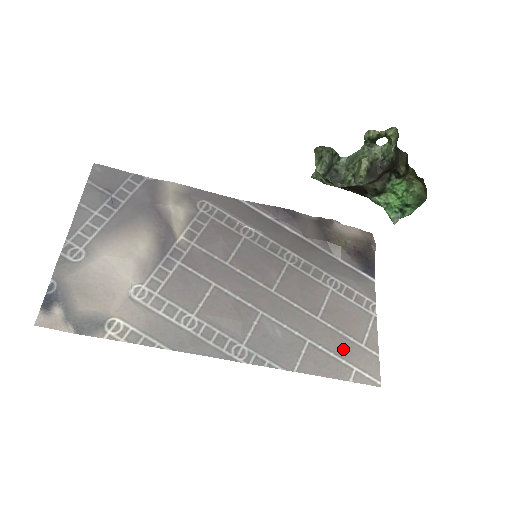
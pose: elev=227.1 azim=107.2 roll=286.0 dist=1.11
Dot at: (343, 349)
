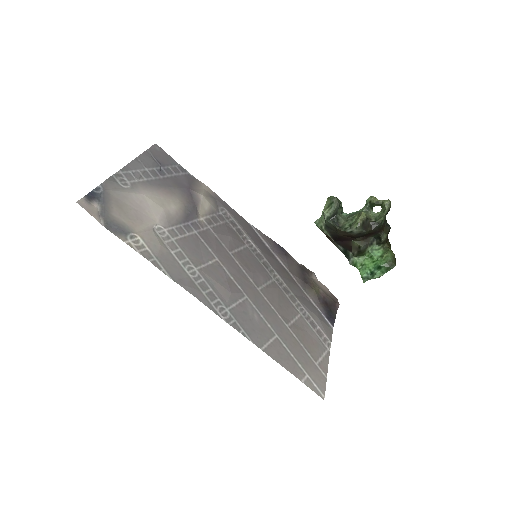
Dot at: (301, 357)
